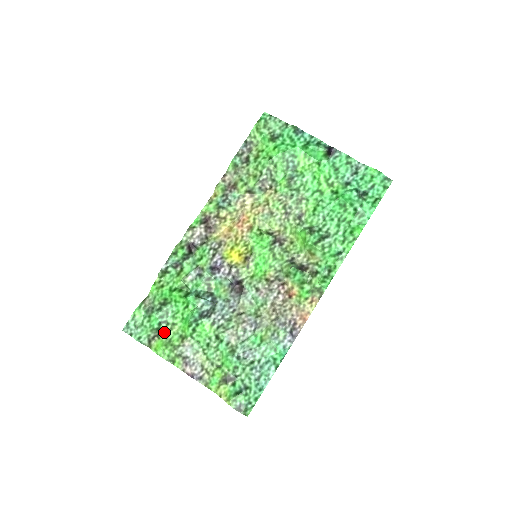
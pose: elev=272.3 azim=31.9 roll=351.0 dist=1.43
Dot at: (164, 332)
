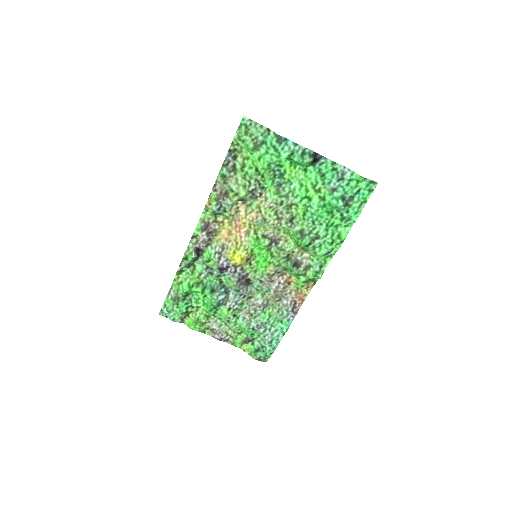
Dot at: (192, 313)
